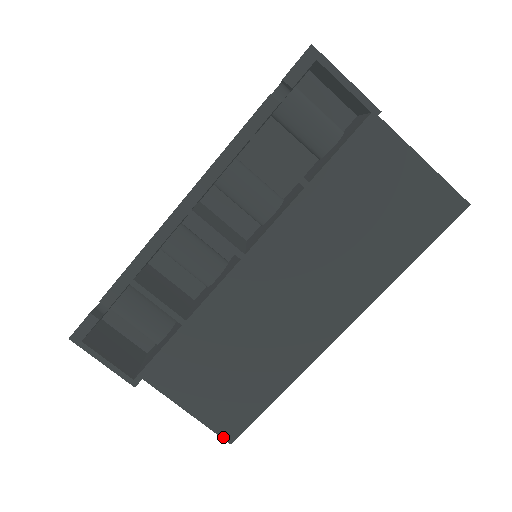
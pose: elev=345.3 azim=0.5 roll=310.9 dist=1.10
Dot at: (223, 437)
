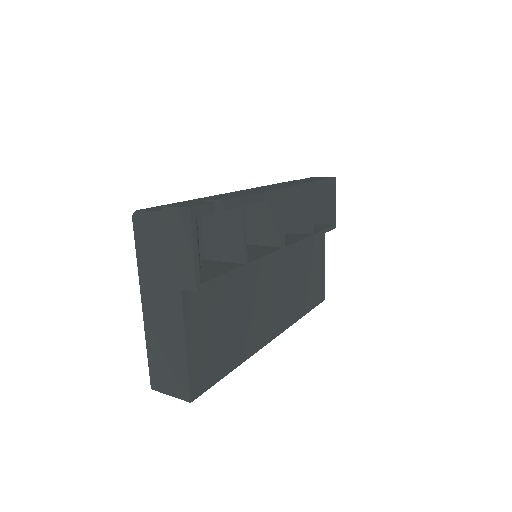
Dot at: (191, 391)
